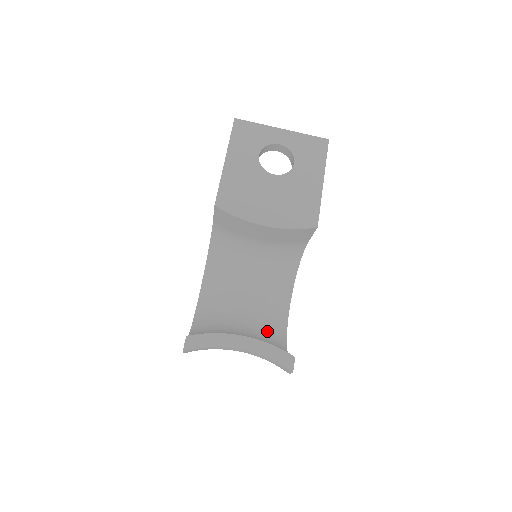
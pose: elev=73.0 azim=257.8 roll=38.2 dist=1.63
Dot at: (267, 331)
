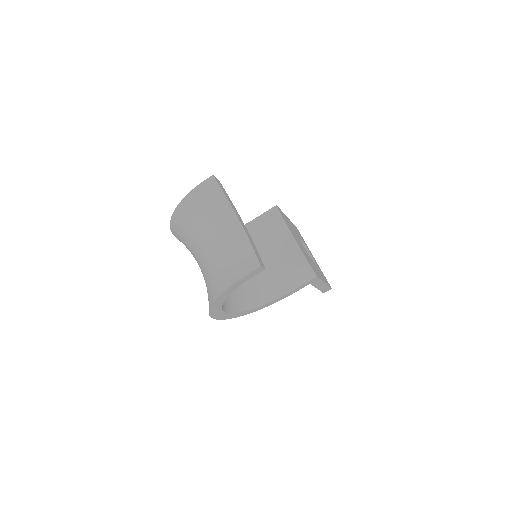
Dot at: occluded
